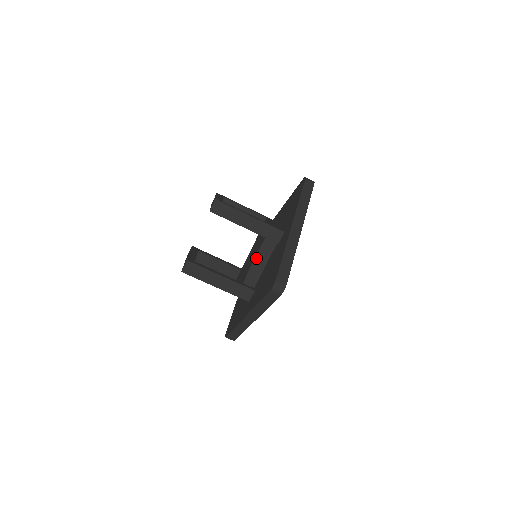
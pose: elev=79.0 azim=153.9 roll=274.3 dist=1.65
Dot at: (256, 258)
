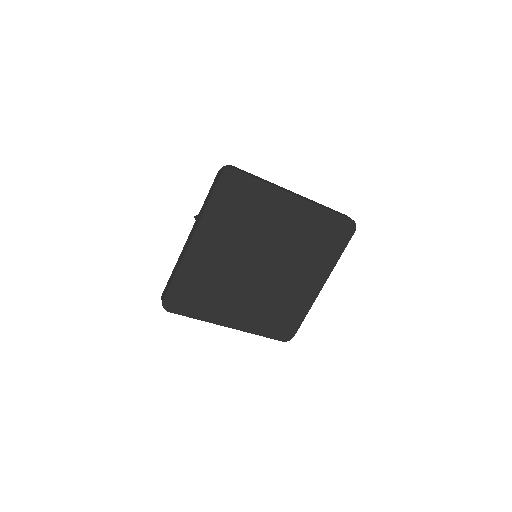
Dot at: occluded
